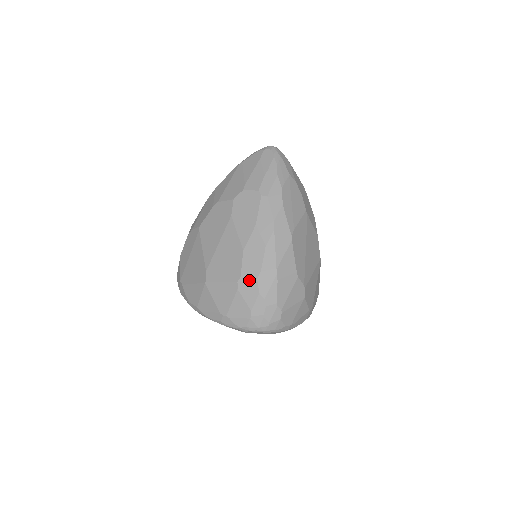
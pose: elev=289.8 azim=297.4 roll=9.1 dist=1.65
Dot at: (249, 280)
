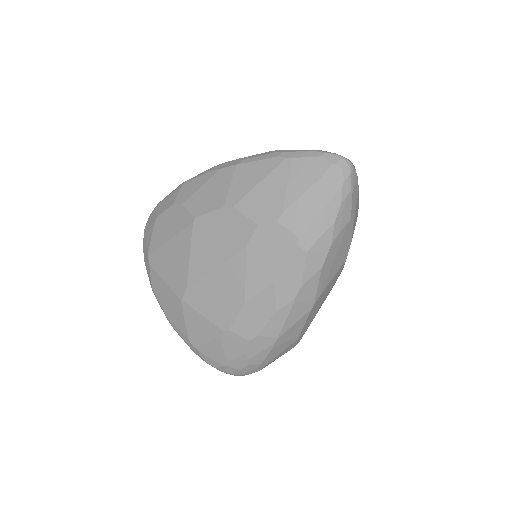
Dot at: (239, 337)
